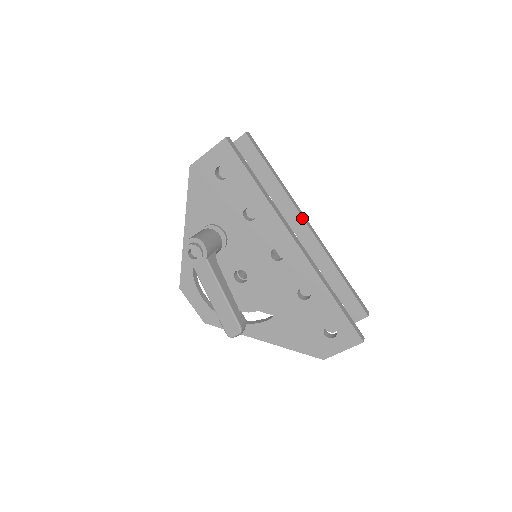
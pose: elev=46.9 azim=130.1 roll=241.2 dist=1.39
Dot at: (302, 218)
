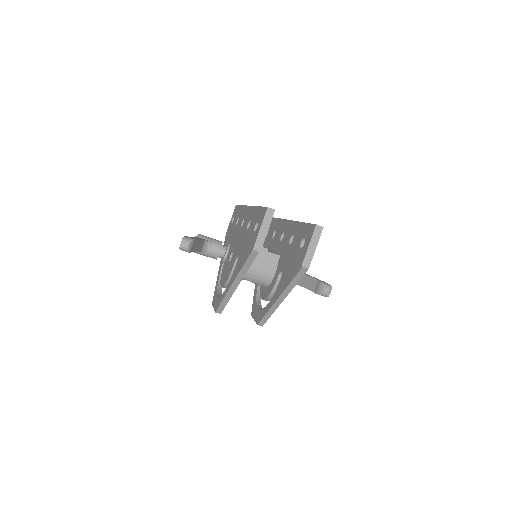
Dot at: (286, 220)
